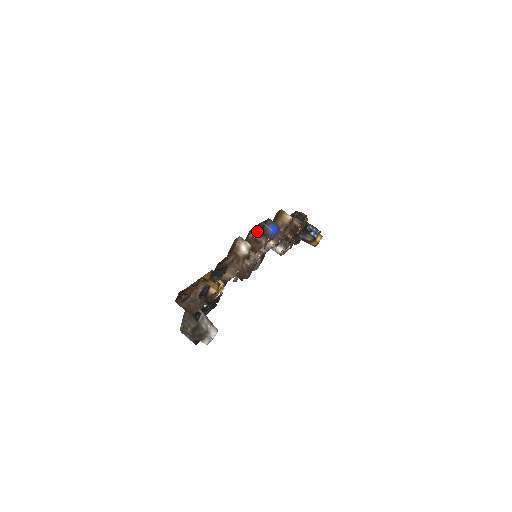
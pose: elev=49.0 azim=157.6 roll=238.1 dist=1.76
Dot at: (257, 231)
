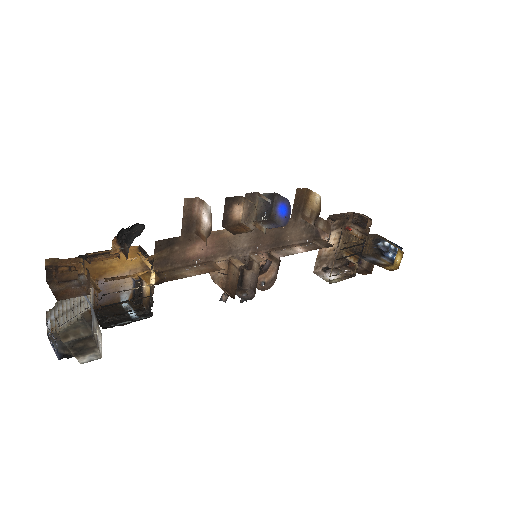
Dot at: (255, 212)
